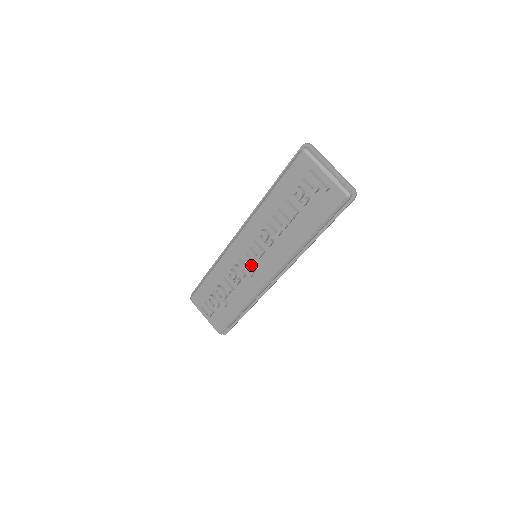
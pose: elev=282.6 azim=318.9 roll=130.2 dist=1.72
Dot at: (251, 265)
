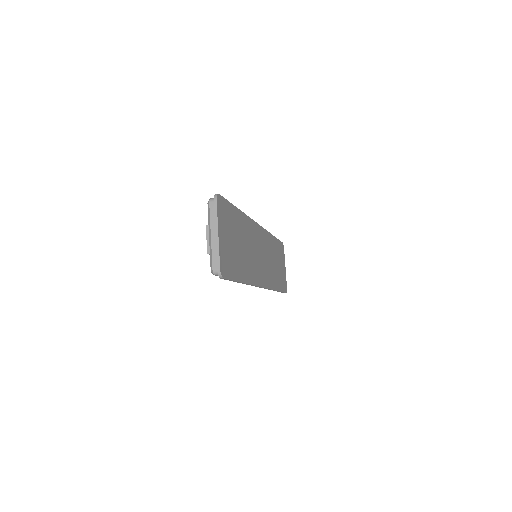
Dot at: occluded
